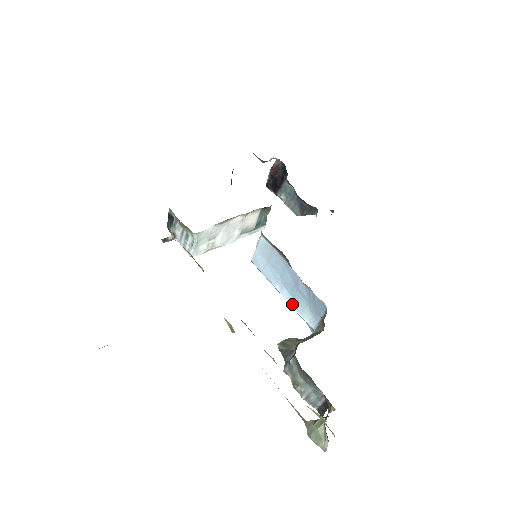
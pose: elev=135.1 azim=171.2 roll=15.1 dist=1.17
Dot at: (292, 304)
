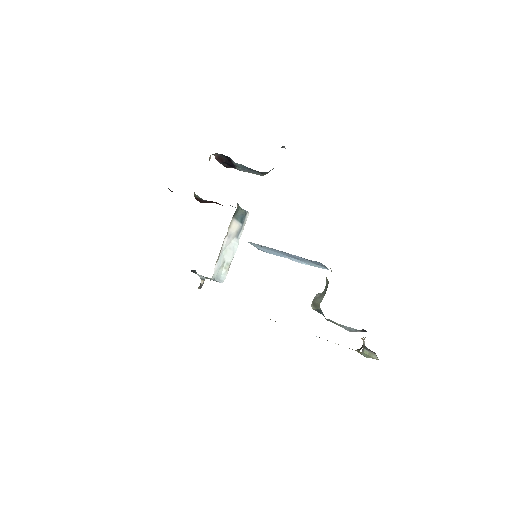
Dot at: (303, 263)
